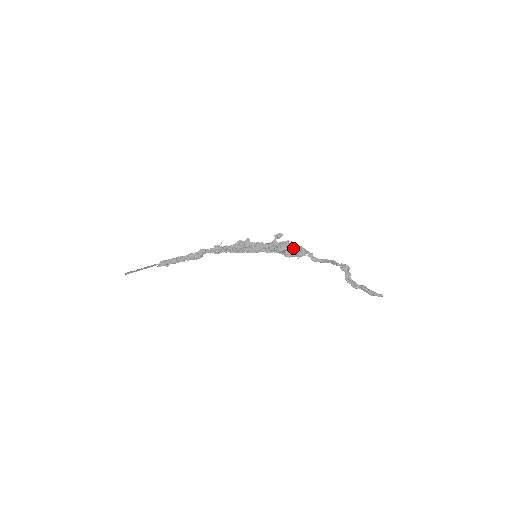
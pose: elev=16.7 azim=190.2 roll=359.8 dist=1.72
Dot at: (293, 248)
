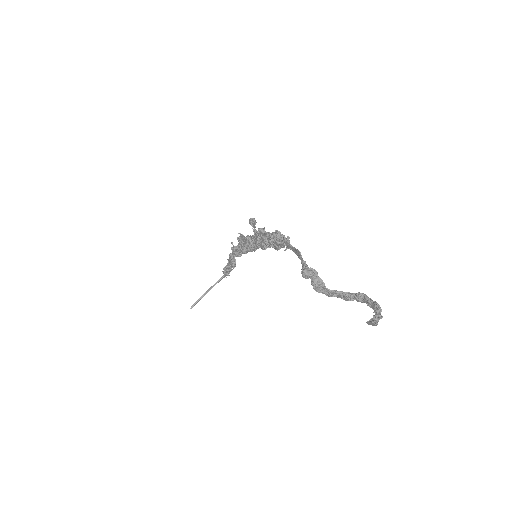
Dot at: (269, 238)
